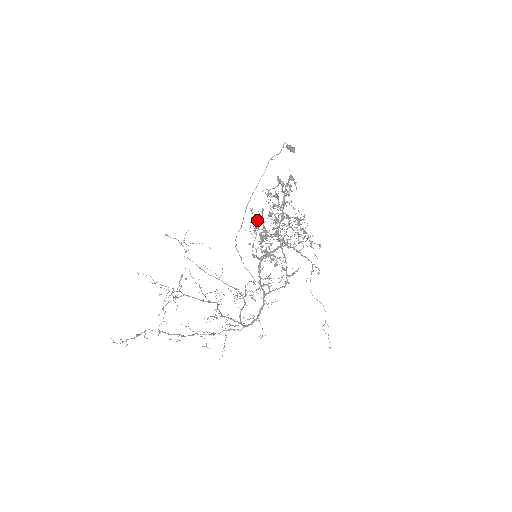
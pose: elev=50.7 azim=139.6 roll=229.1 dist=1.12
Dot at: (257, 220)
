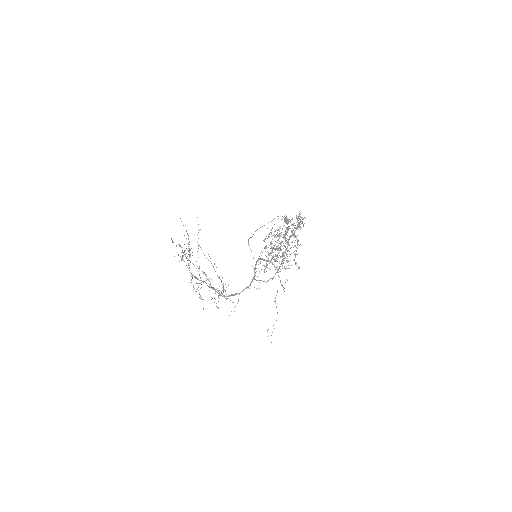
Dot at: (276, 229)
